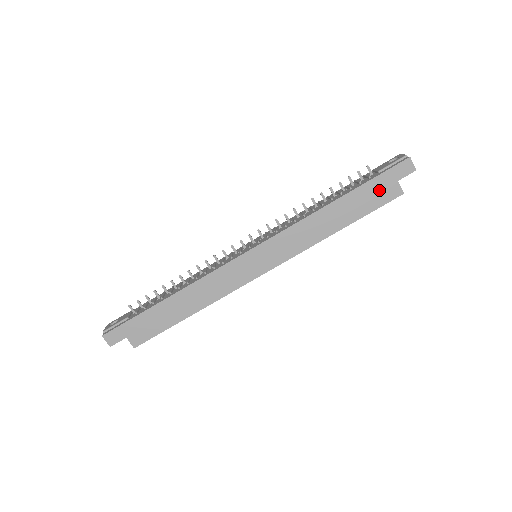
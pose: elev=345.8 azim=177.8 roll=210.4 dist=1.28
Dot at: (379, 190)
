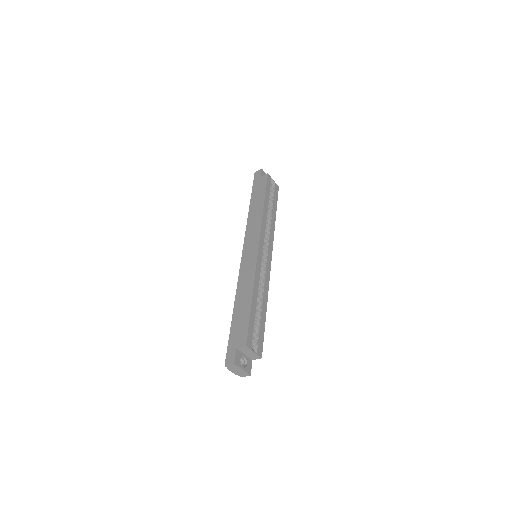
Dot at: (259, 185)
